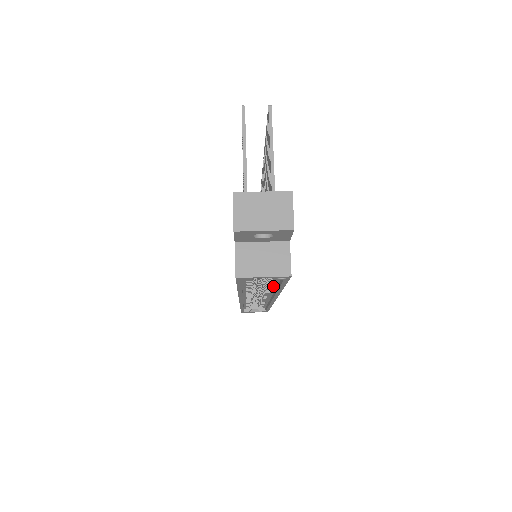
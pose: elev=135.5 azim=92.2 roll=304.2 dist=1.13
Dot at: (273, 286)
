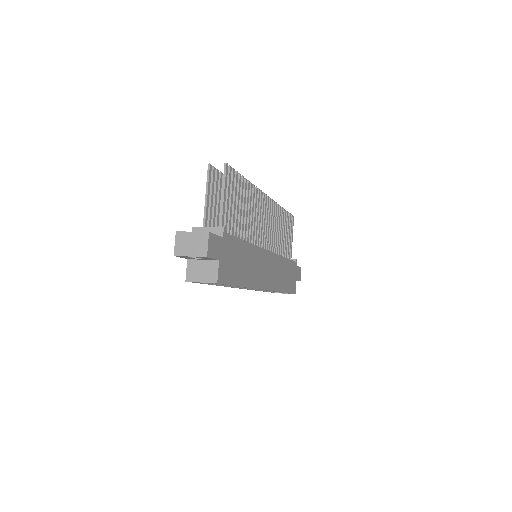
Dot at: occluded
